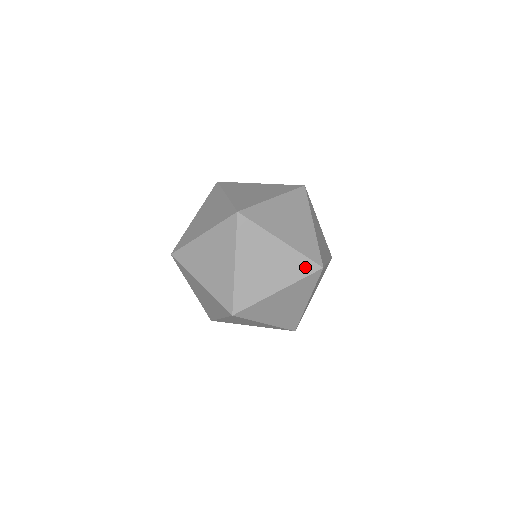
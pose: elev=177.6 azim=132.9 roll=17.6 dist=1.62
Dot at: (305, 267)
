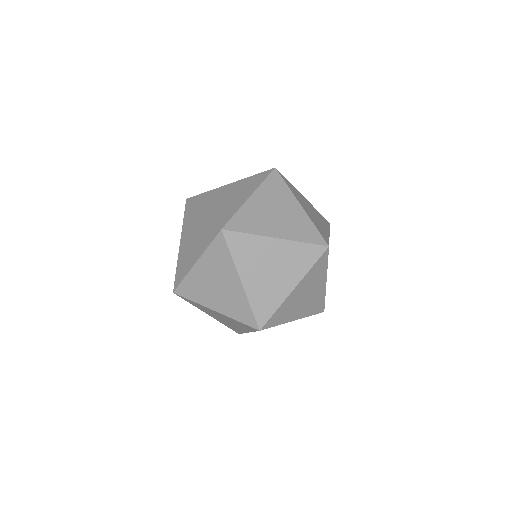
Dot at: (324, 220)
